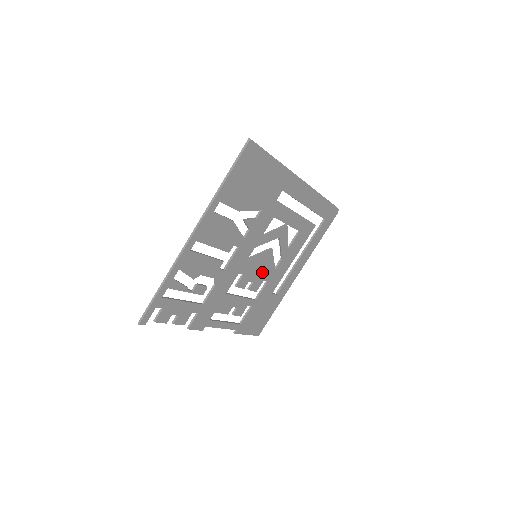
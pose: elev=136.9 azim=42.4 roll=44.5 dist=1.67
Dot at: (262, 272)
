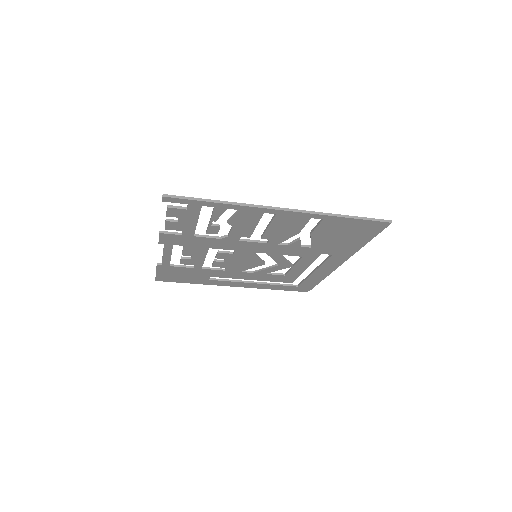
Dot at: (237, 264)
